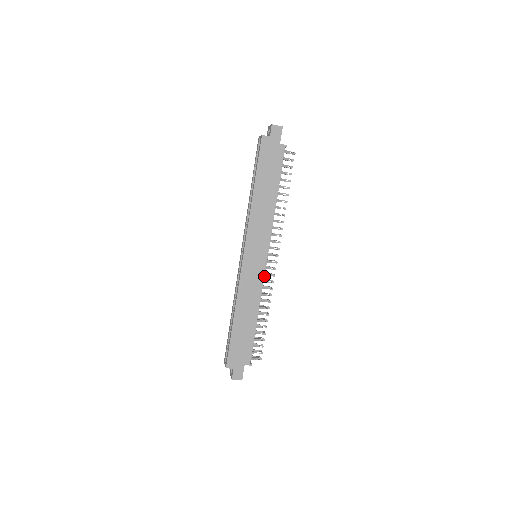
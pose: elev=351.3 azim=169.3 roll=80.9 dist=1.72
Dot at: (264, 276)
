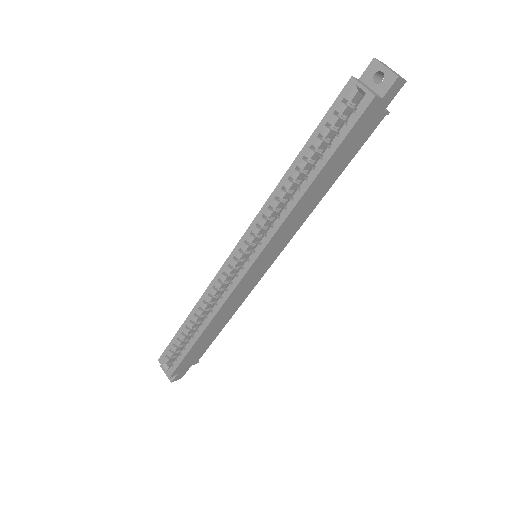
Dot at: occluded
